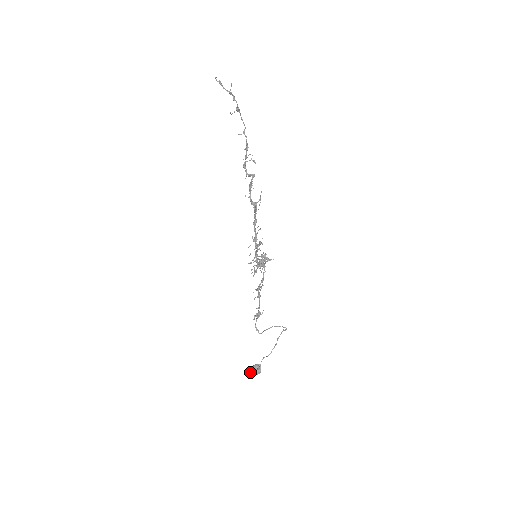
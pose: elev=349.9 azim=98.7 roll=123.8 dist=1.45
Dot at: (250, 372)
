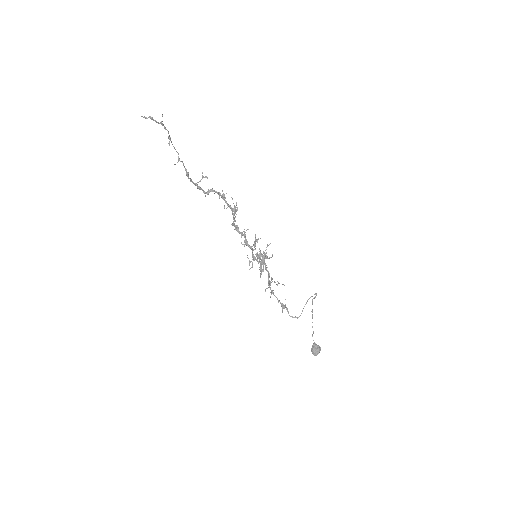
Dot at: (314, 354)
